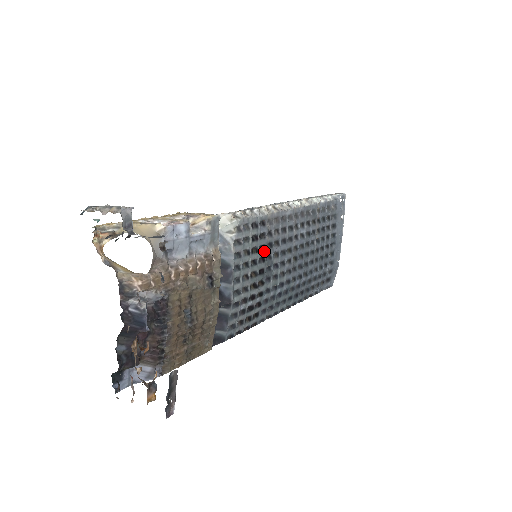
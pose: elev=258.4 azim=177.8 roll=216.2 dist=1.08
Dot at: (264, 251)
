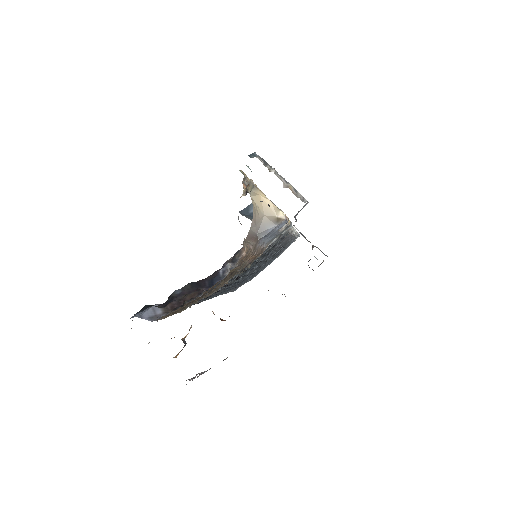
Dot at: (263, 257)
